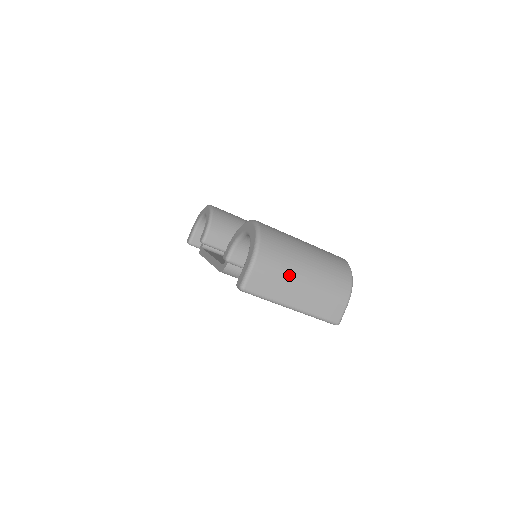
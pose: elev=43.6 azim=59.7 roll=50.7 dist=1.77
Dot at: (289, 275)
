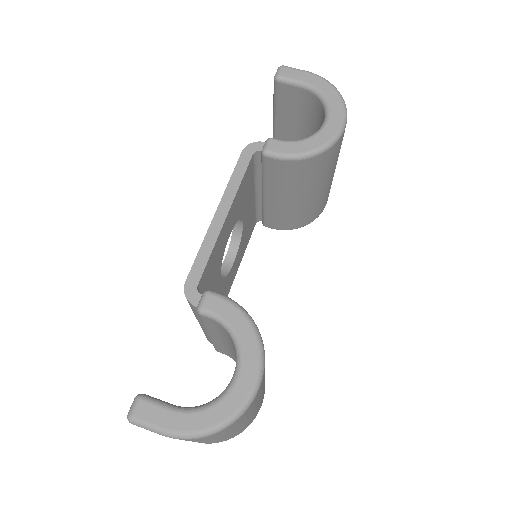
Dot at: occluded
